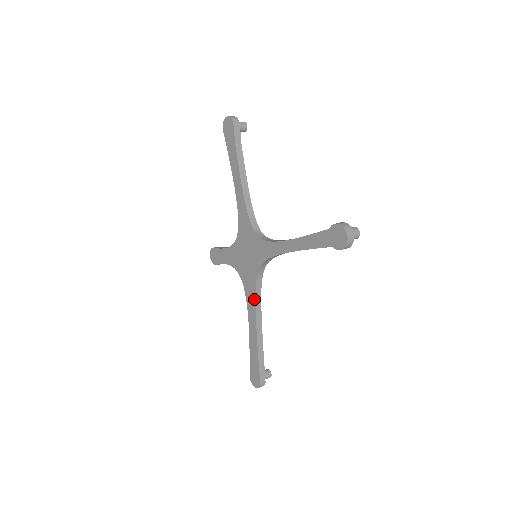
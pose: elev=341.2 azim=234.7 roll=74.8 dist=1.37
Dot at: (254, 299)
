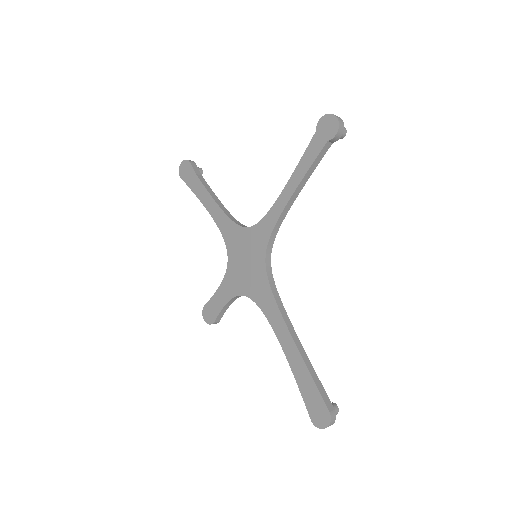
Dot at: (273, 301)
